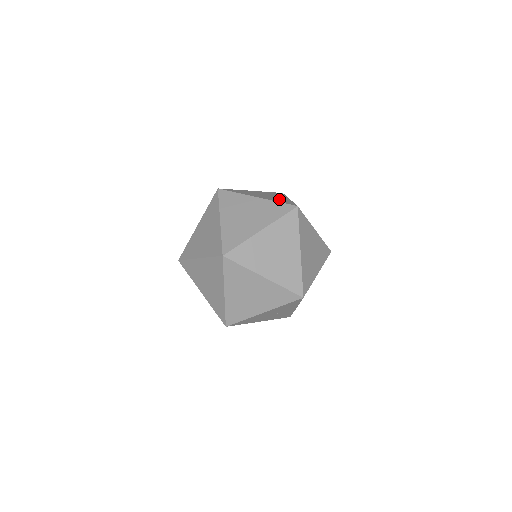
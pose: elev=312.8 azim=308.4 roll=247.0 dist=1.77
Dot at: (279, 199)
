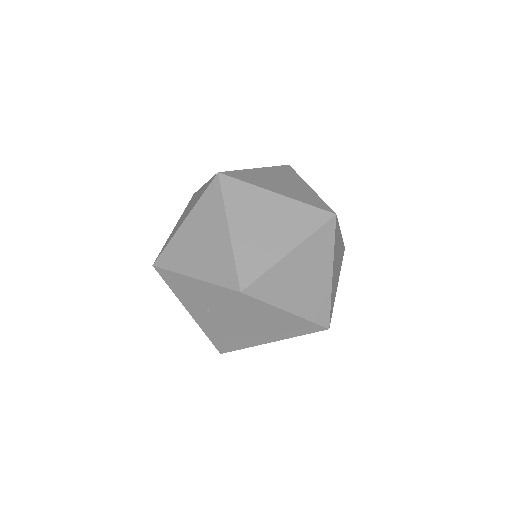
Dot at: occluded
